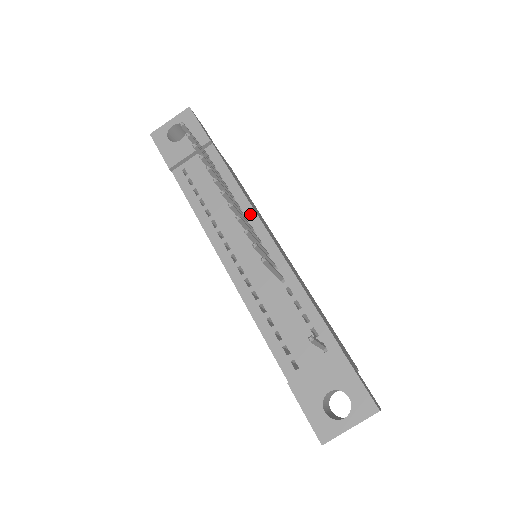
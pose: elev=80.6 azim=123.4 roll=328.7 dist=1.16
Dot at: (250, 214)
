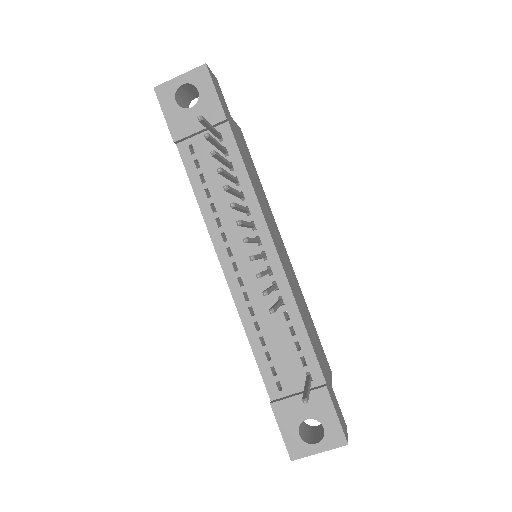
Dot at: (259, 222)
